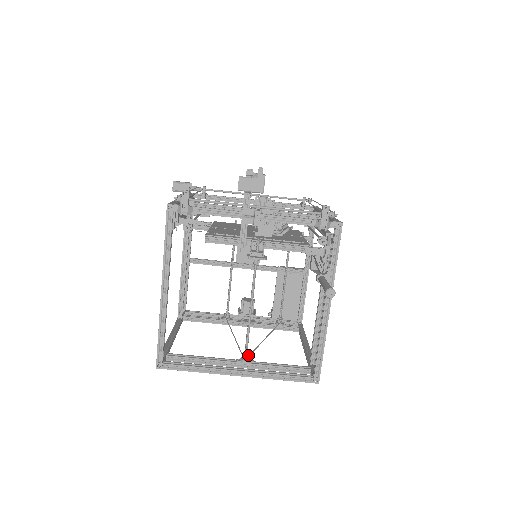
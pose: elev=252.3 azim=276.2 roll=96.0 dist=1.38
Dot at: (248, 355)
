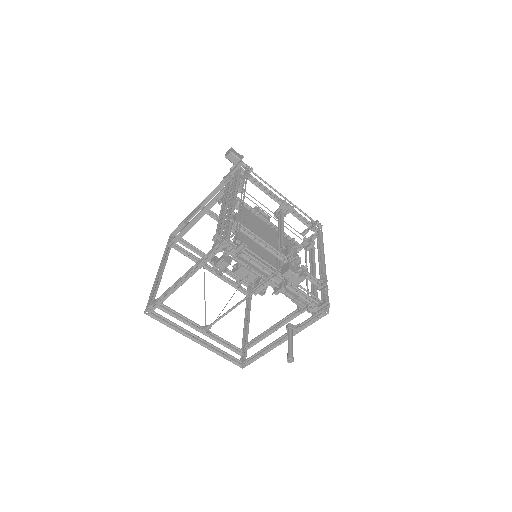
Dot at: (210, 328)
